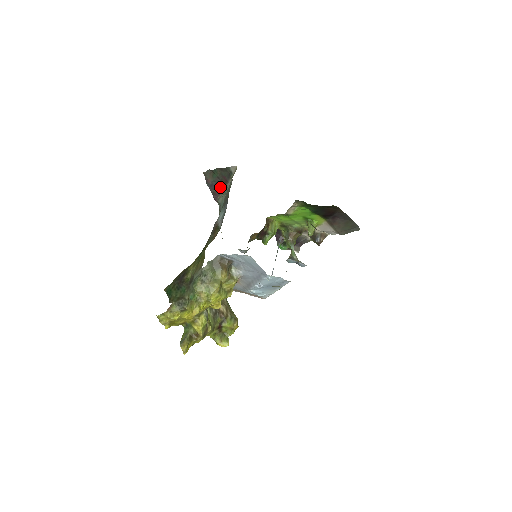
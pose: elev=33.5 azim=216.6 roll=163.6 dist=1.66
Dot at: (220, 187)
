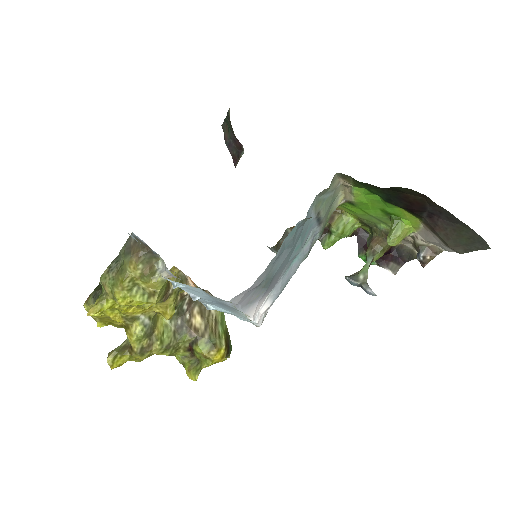
Dot at: (238, 147)
